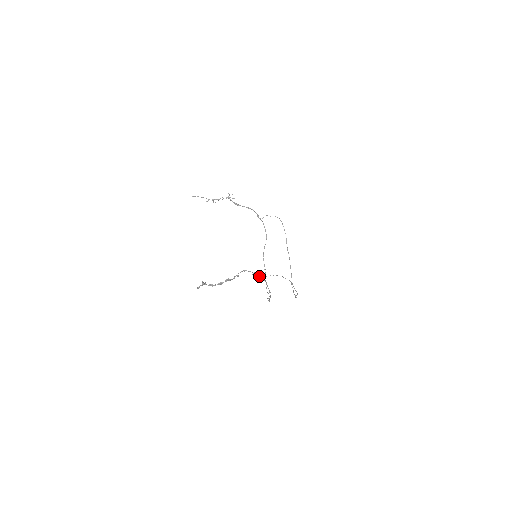
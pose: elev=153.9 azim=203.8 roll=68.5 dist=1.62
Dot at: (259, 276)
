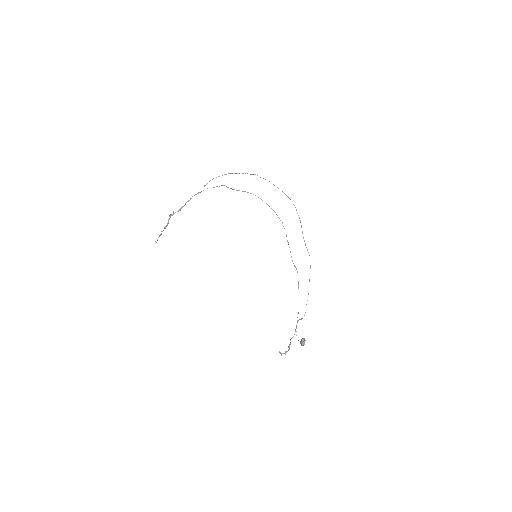
Dot at: occluded
